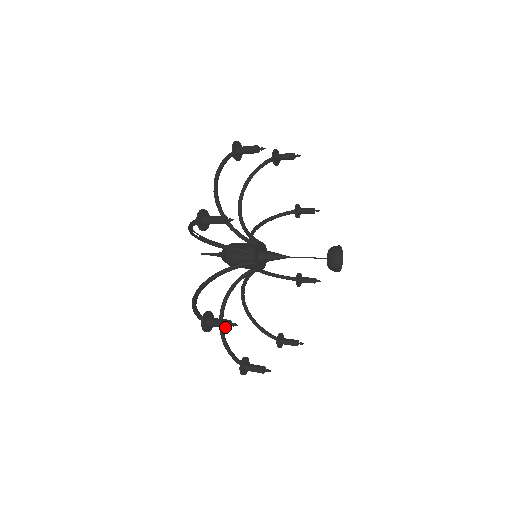
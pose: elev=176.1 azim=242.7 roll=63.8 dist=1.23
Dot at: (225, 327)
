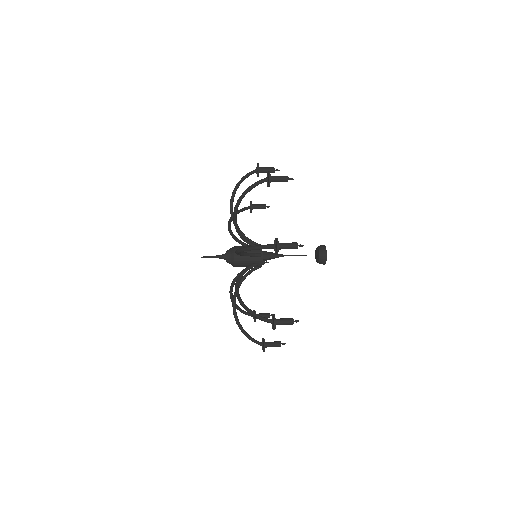
Dot at: occluded
